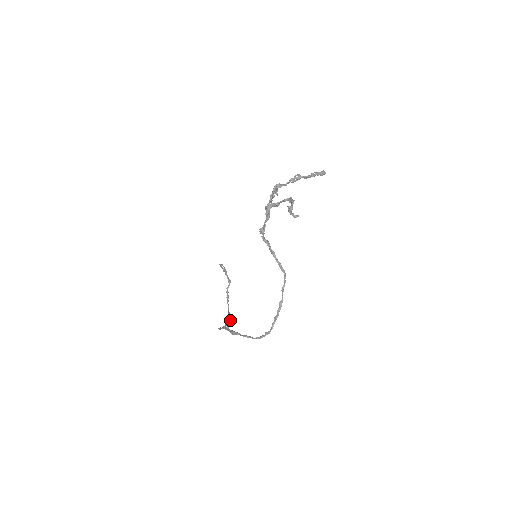
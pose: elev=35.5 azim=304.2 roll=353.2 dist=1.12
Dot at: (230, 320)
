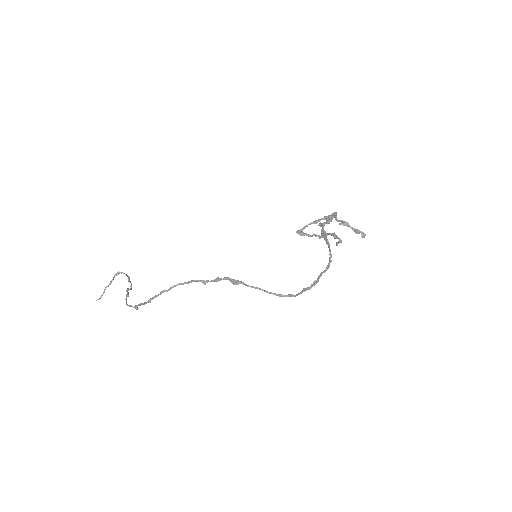
Dot at: (138, 308)
